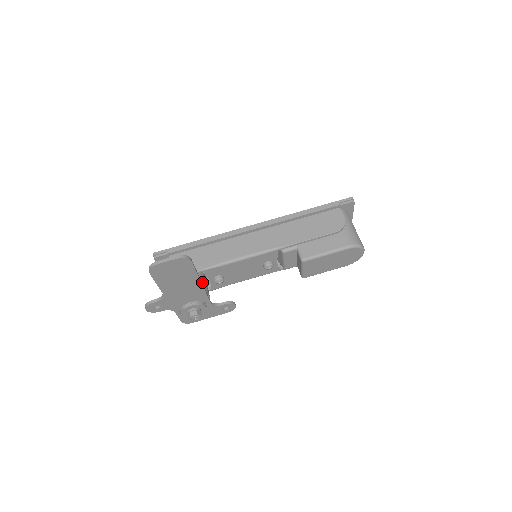
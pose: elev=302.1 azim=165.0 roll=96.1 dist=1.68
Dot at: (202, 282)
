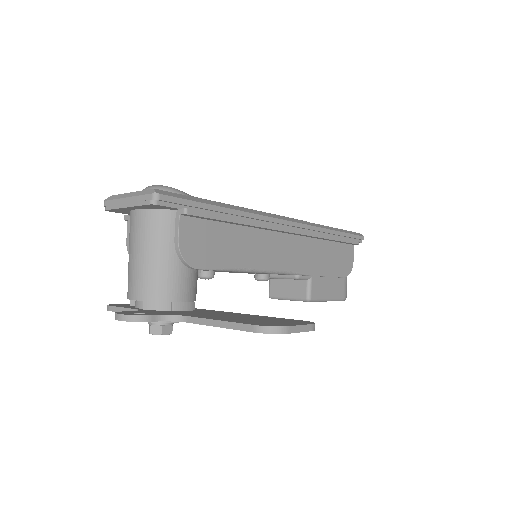
Dot at: (197, 279)
